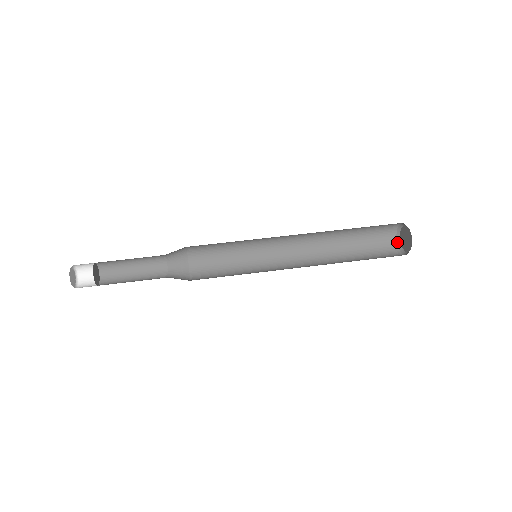
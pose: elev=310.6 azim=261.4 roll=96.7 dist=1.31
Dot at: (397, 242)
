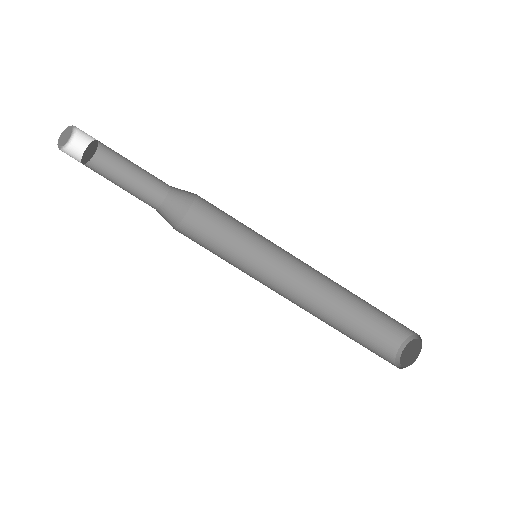
Dot at: (401, 345)
